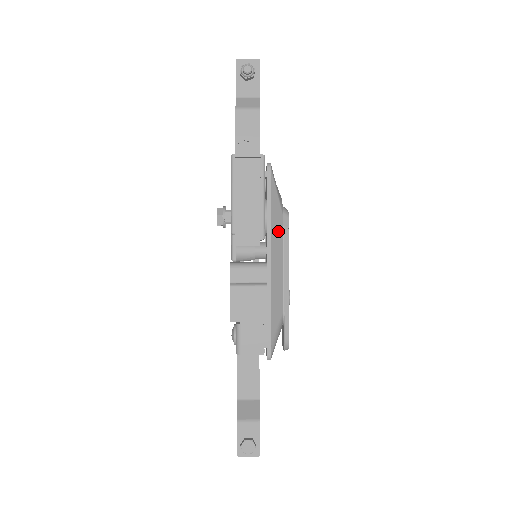
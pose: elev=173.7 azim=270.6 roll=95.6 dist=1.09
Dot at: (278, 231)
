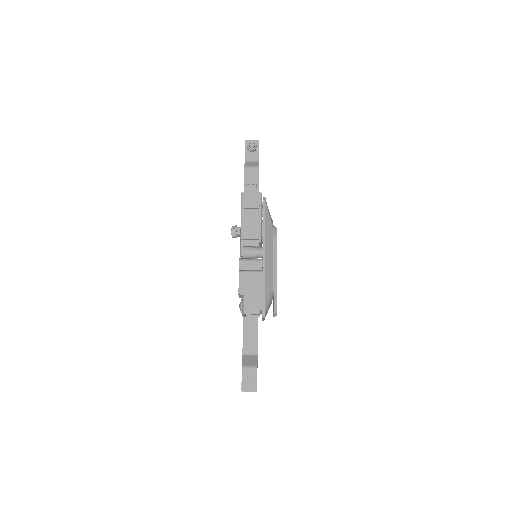
Dot at: (270, 237)
